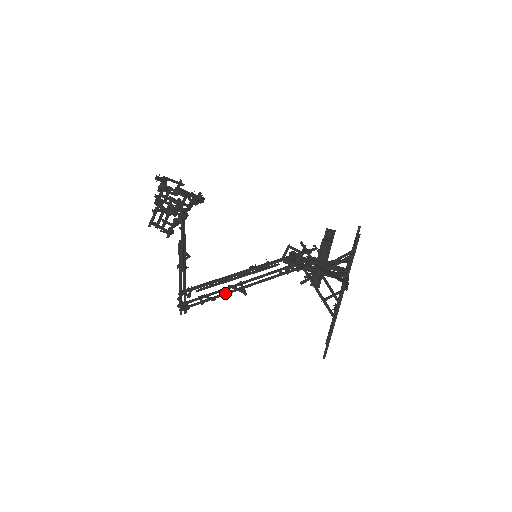
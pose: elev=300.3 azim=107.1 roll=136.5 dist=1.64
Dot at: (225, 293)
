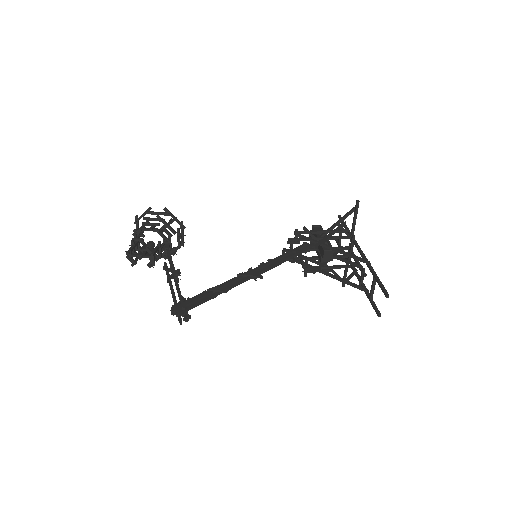
Dot at: (236, 282)
